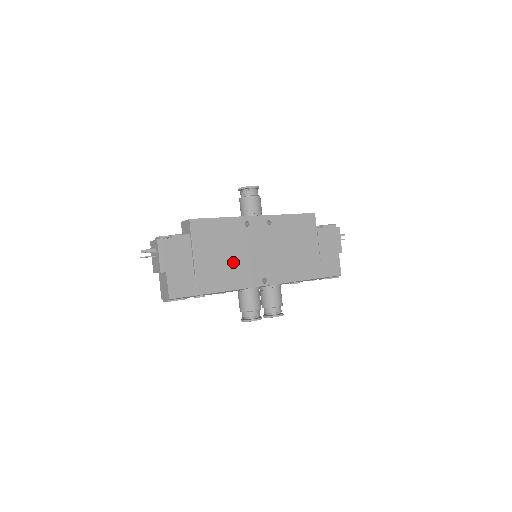
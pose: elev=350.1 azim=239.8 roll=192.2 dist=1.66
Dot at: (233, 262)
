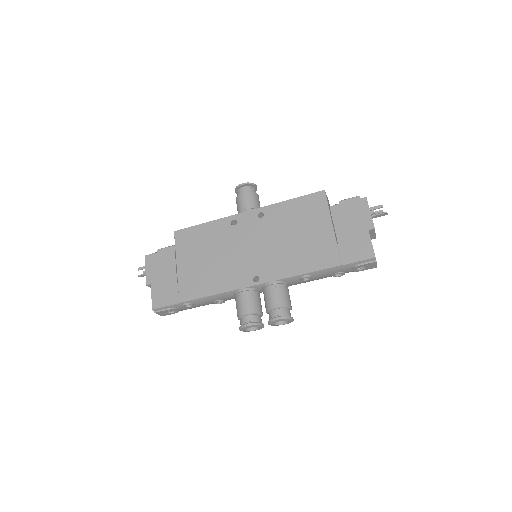
Dot at: (218, 264)
